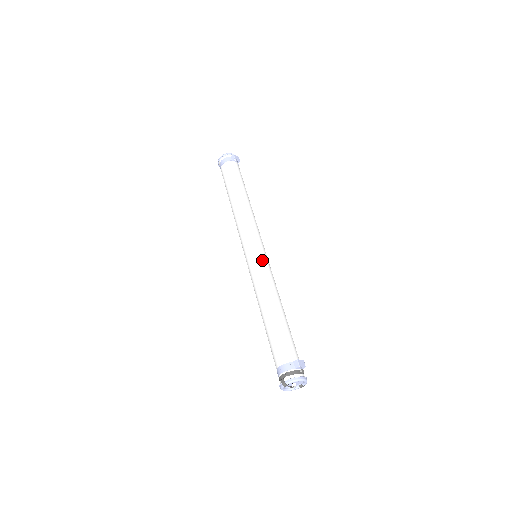
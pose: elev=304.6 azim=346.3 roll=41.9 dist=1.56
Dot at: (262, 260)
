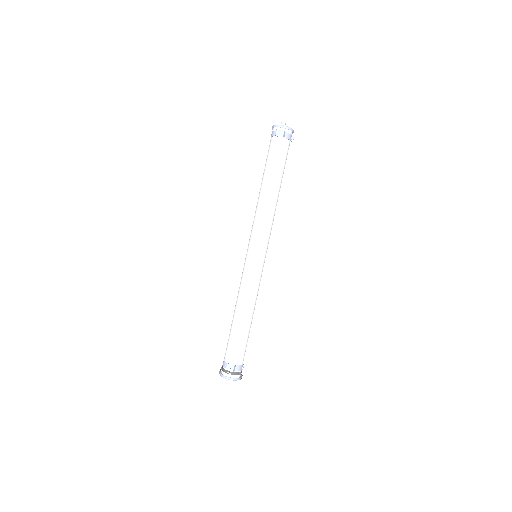
Dot at: (248, 267)
